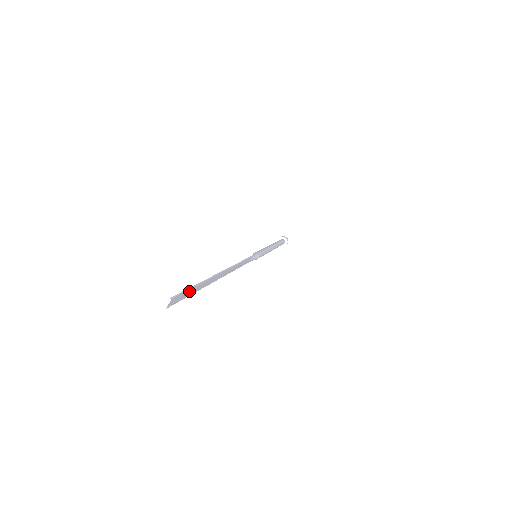
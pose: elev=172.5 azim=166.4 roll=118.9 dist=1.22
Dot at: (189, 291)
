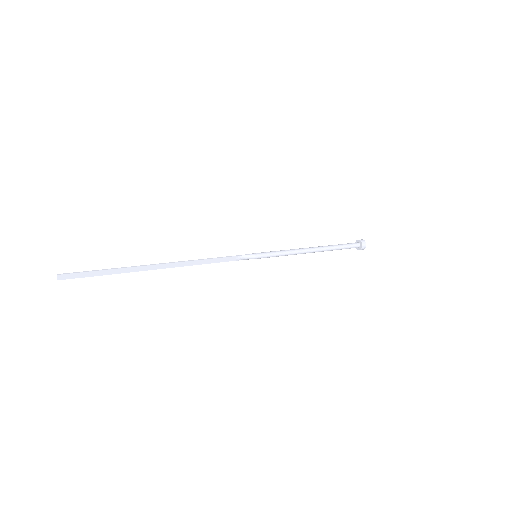
Dot at: (90, 273)
